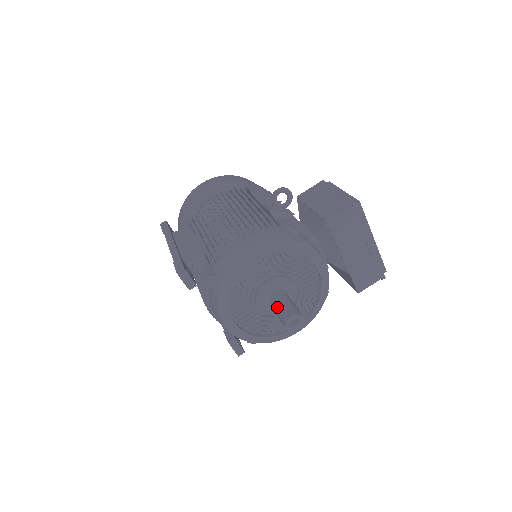
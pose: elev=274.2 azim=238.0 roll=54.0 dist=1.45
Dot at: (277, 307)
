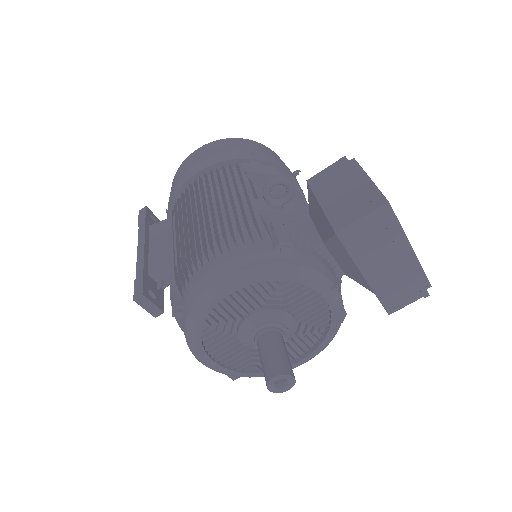
Dot at: (261, 354)
